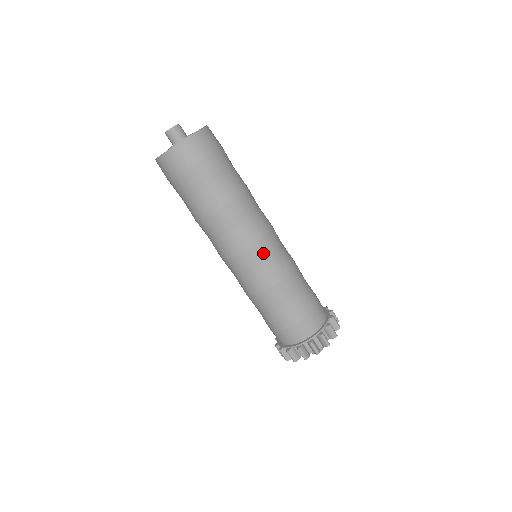
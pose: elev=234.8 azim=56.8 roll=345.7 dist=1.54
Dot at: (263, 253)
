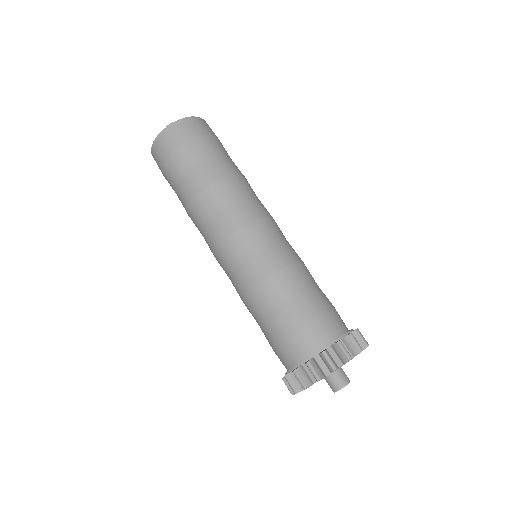
Dot at: (269, 230)
